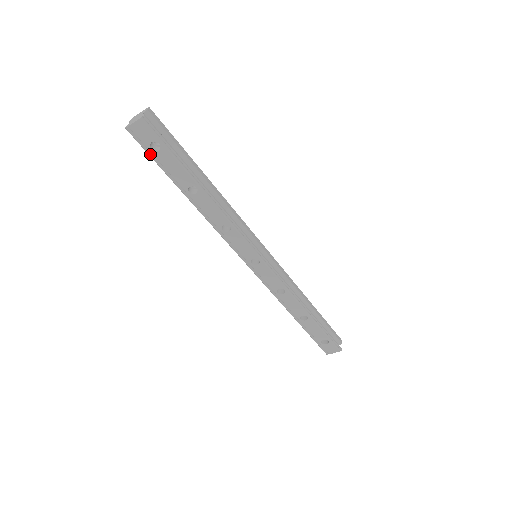
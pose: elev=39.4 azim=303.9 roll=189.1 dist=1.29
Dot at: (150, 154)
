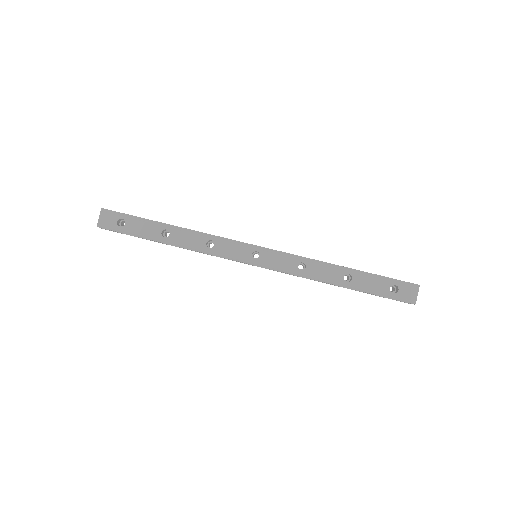
Dot at: (122, 232)
